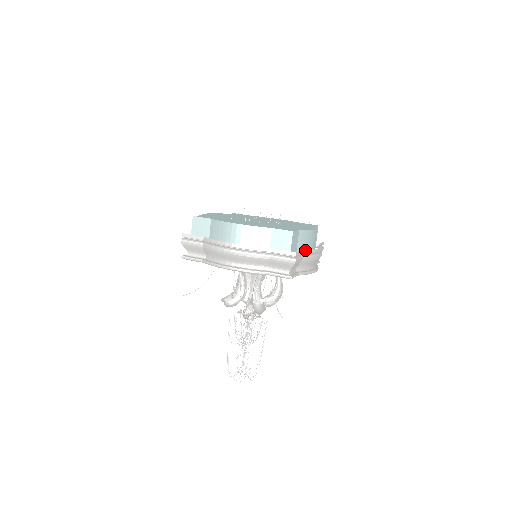
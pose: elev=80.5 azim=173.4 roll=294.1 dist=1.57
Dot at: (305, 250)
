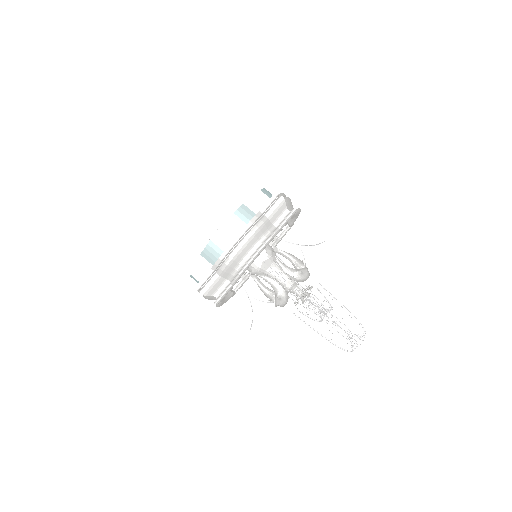
Dot at: occluded
